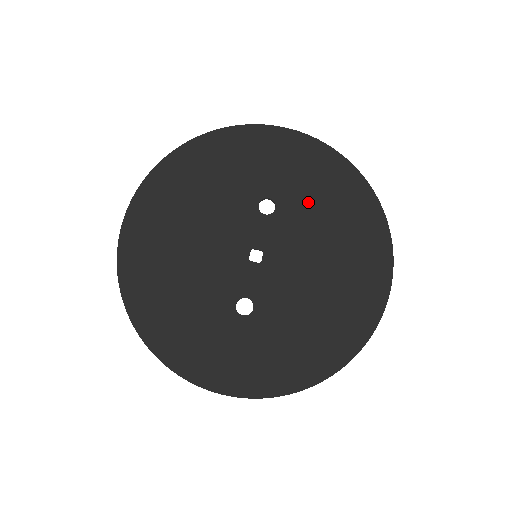
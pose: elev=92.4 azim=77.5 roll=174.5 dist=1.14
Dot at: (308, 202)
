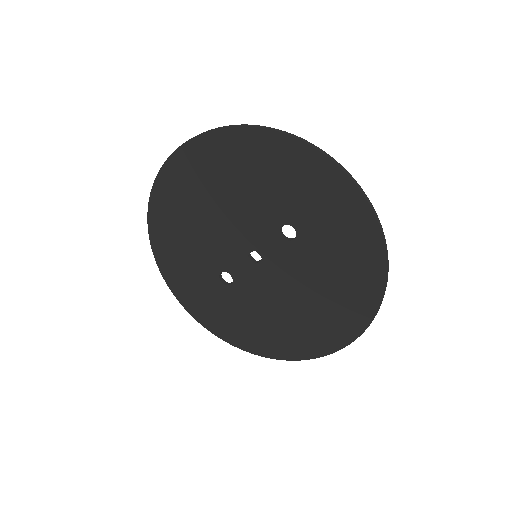
Dot at: (323, 256)
